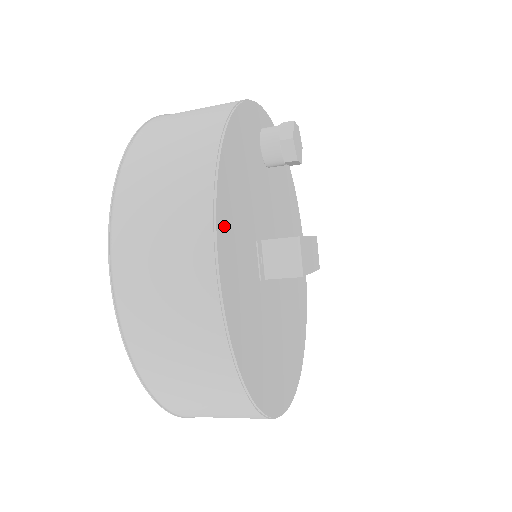
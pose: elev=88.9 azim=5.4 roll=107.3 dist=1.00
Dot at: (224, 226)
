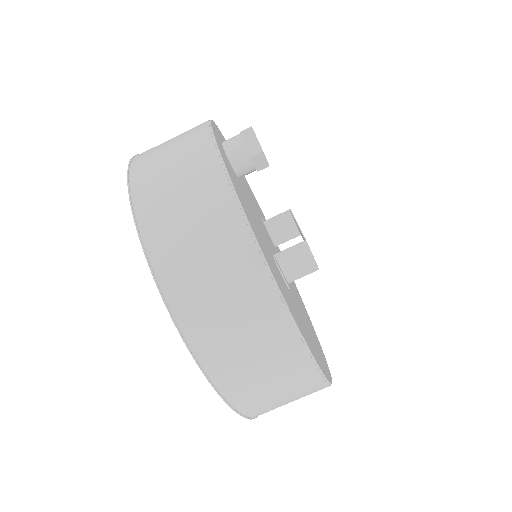
Dot at: (281, 289)
